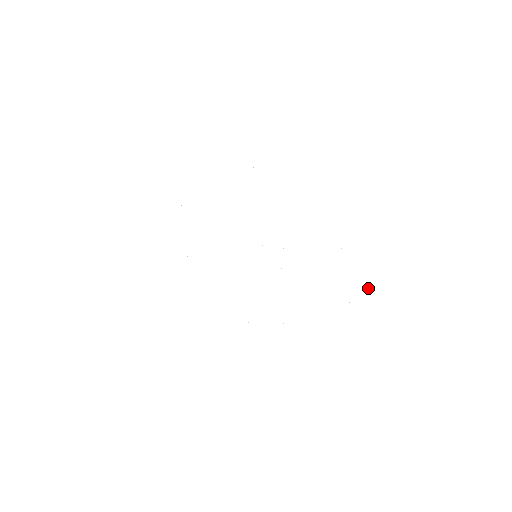
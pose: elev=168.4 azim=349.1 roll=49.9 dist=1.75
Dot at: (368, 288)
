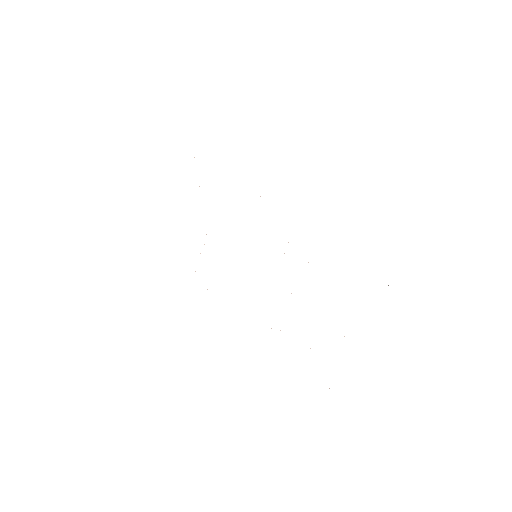
Dot at: occluded
